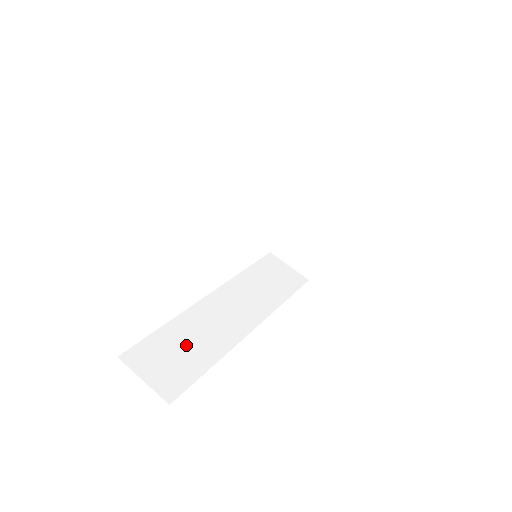
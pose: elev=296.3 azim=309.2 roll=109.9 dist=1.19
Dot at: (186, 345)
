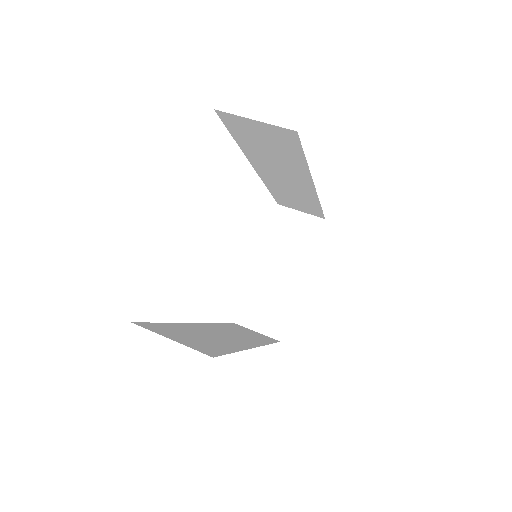
Dot at: (199, 336)
